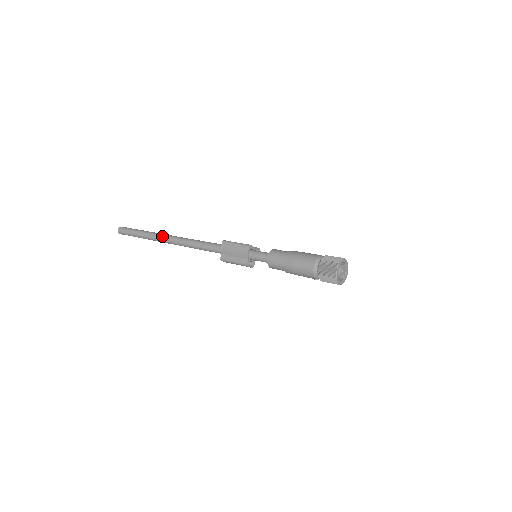
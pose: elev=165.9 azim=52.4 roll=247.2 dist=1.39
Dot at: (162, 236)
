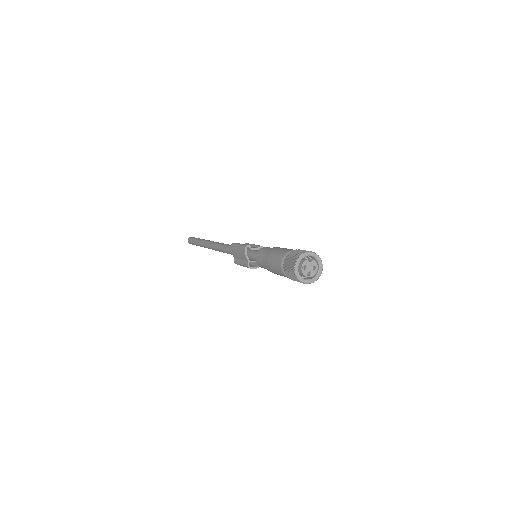
Dot at: (206, 243)
